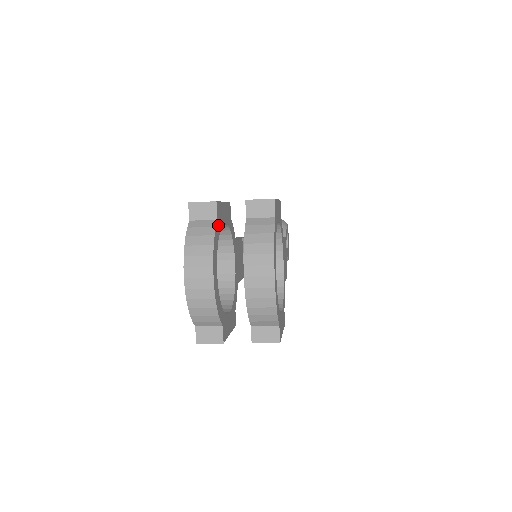
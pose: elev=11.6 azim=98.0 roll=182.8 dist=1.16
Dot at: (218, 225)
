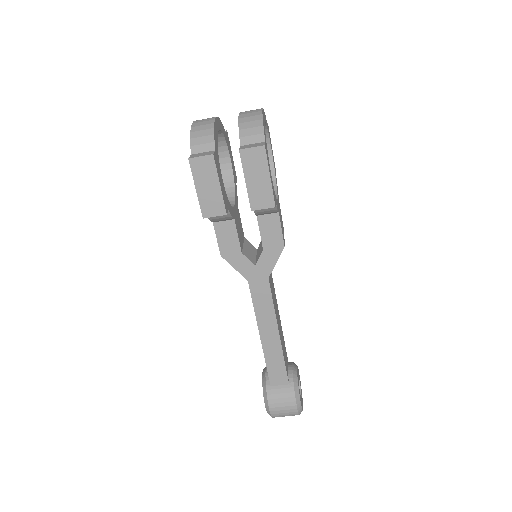
Dot at: (226, 136)
